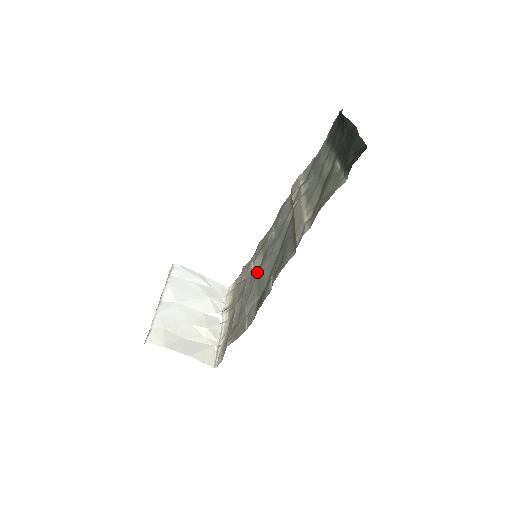
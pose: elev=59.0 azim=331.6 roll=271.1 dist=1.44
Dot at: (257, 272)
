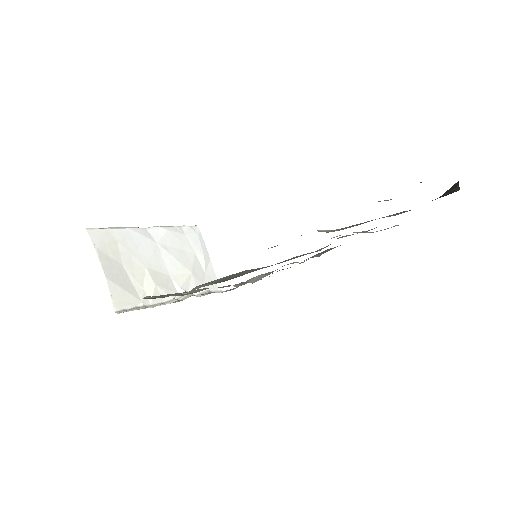
Dot at: occluded
